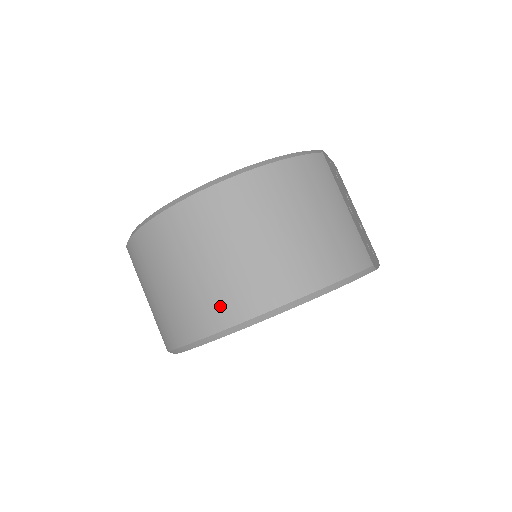
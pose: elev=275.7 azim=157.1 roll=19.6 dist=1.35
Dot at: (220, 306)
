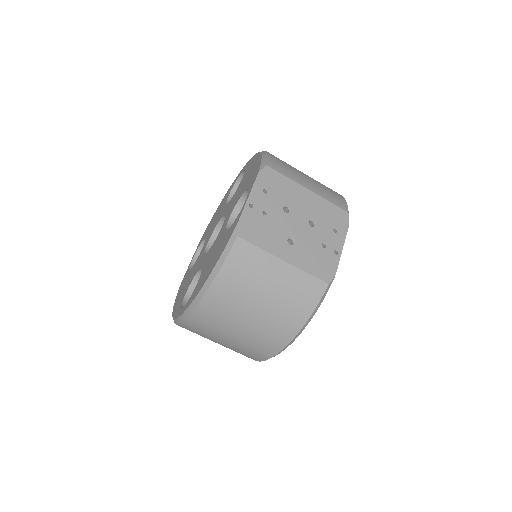
Dot at: (248, 355)
